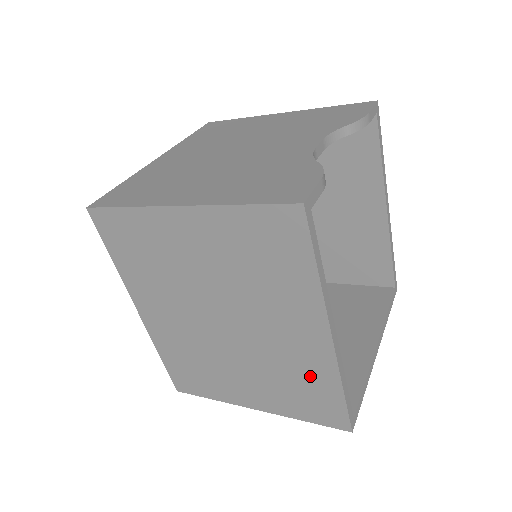
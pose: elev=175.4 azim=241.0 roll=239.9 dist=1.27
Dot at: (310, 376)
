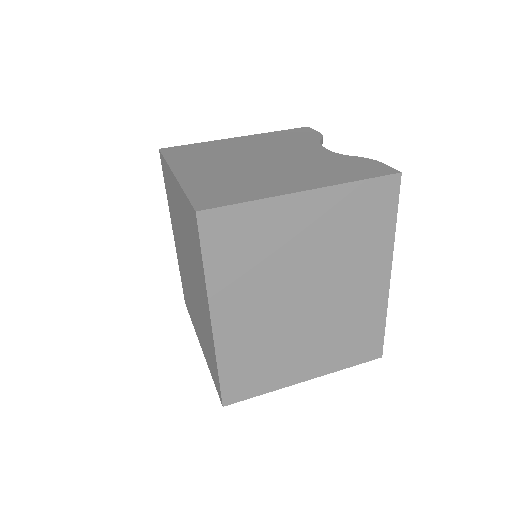
Dot at: (365, 319)
